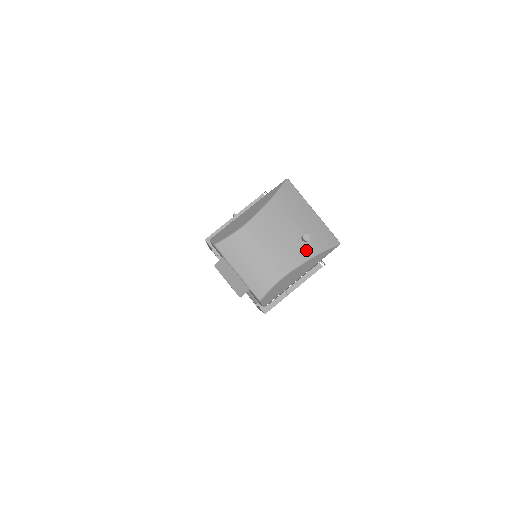
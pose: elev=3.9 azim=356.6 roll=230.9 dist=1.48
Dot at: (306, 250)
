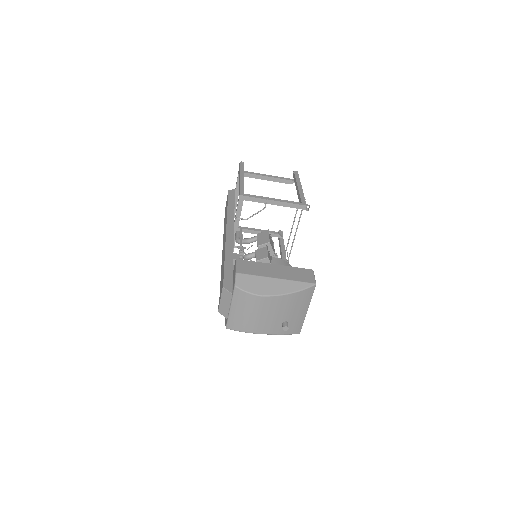
Dot at: (278, 329)
